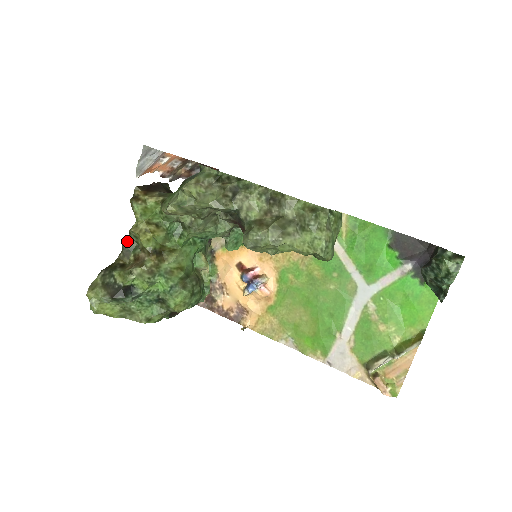
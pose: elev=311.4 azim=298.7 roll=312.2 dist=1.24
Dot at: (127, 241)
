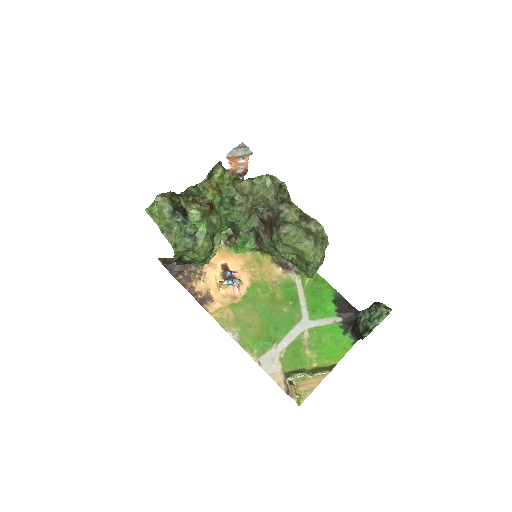
Dot at: (192, 188)
